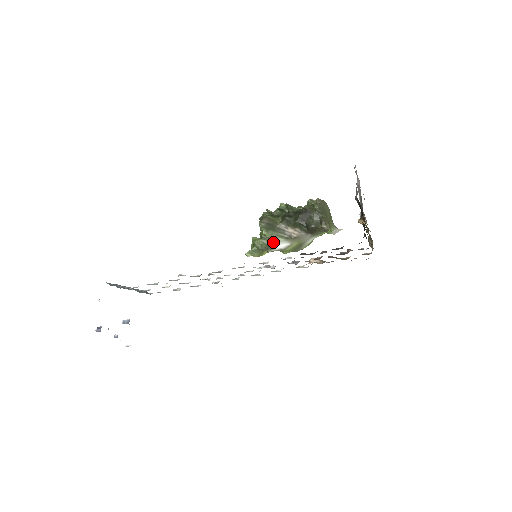
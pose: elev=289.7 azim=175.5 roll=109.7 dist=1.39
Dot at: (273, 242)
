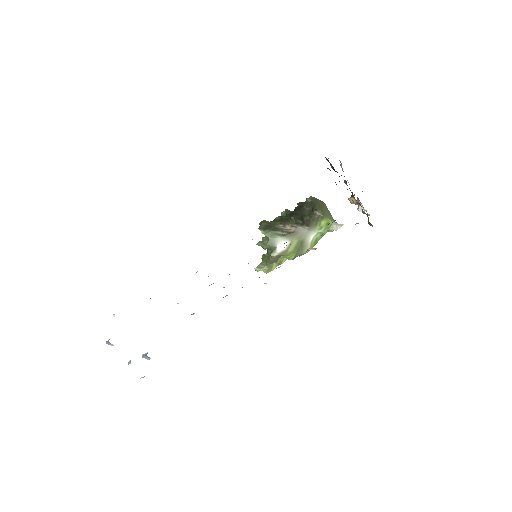
Dot at: (272, 241)
